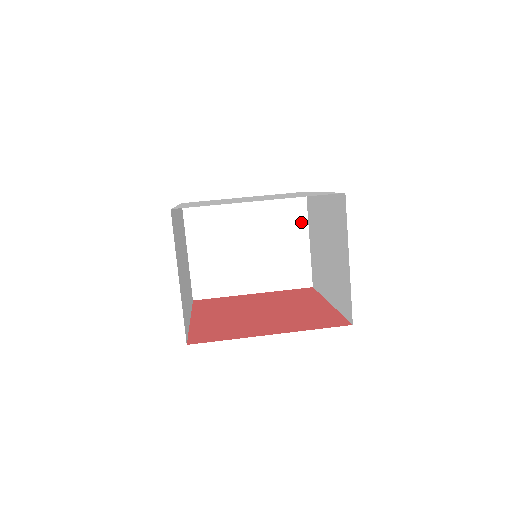
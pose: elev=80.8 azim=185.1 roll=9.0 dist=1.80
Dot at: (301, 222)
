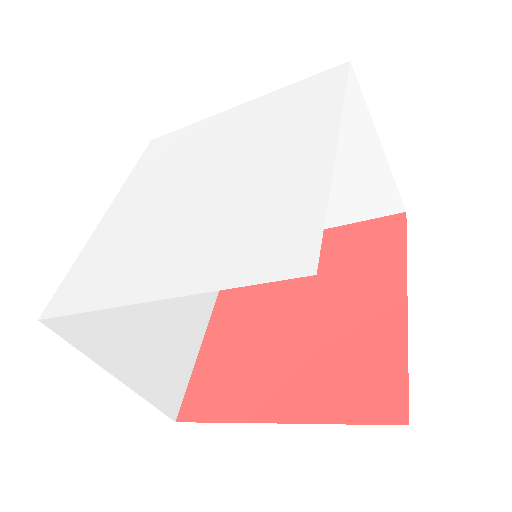
Dot at: (356, 120)
